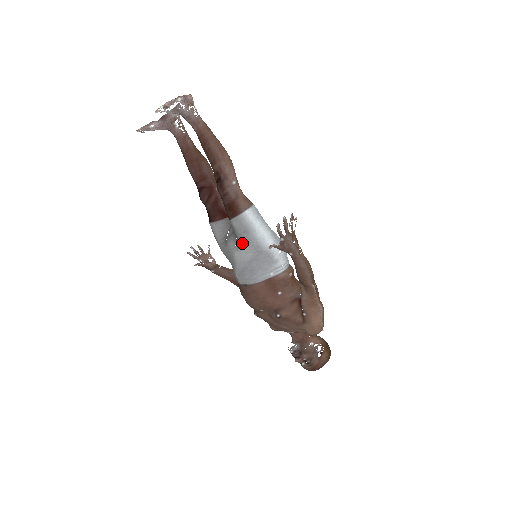
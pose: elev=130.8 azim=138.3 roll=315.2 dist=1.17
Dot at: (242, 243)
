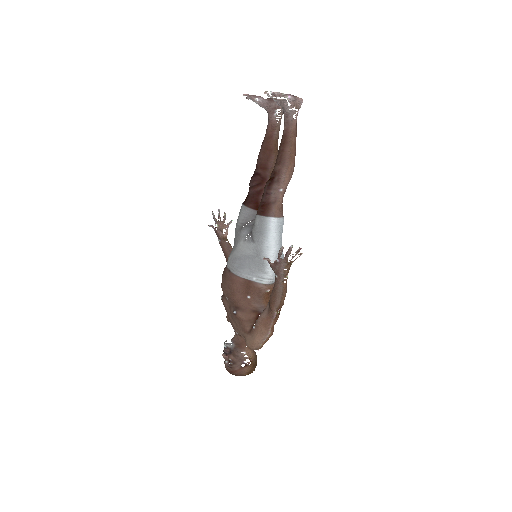
Dot at: (251, 238)
